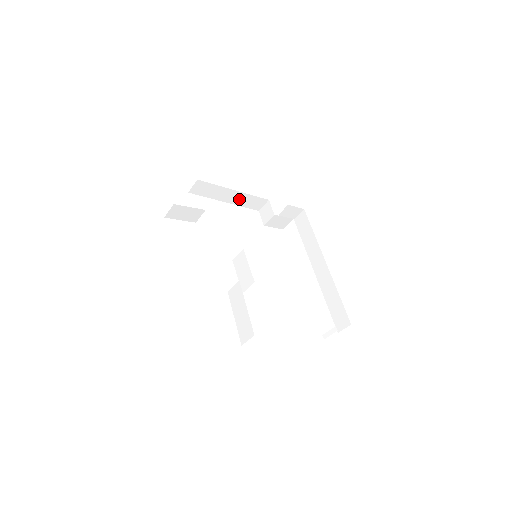
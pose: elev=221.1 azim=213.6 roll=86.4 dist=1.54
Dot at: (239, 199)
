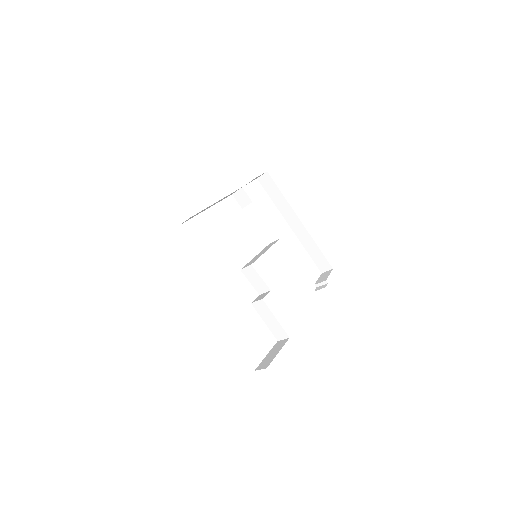
Dot at: occluded
